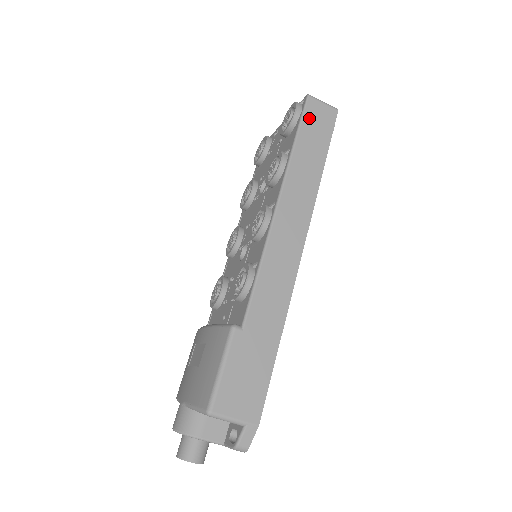
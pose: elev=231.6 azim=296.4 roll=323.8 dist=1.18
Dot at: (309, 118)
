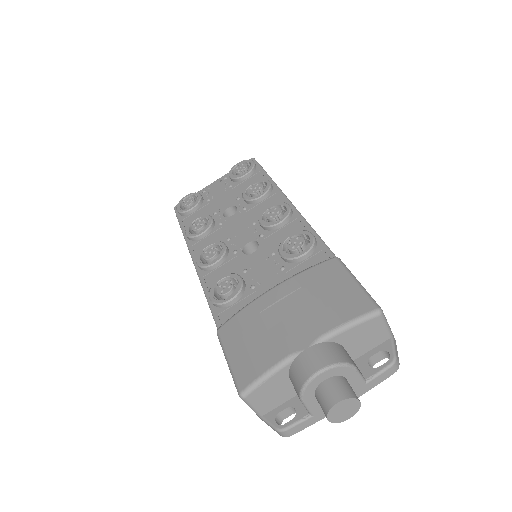
Dot at: occluded
